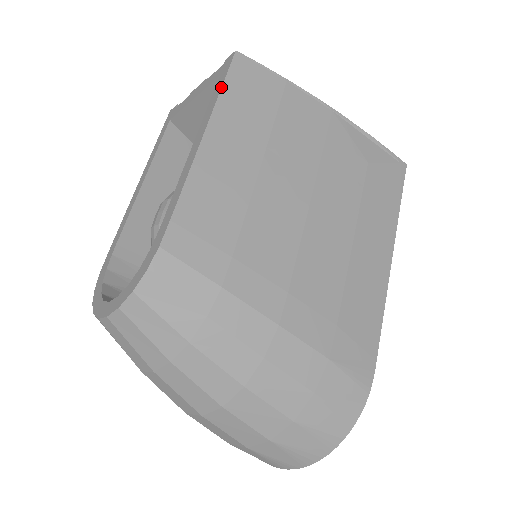
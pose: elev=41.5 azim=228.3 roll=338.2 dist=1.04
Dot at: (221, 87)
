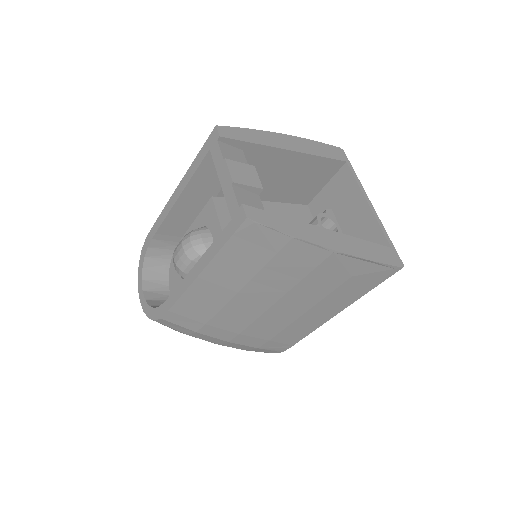
Dot at: (222, 246)
